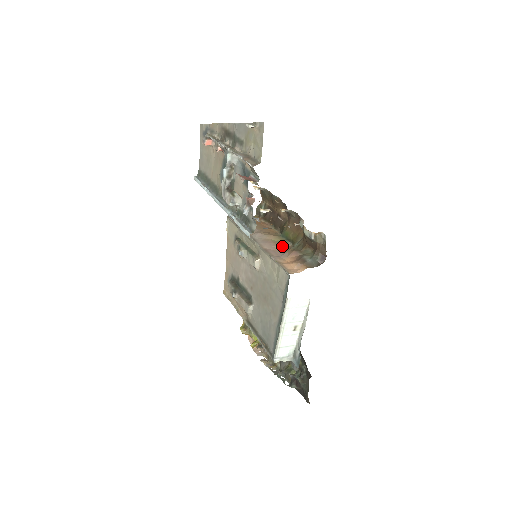
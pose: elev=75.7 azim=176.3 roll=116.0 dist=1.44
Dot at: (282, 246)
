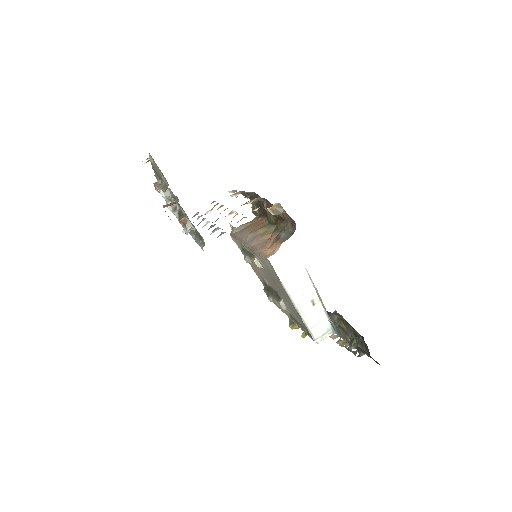
Dot at: (267, 234)
